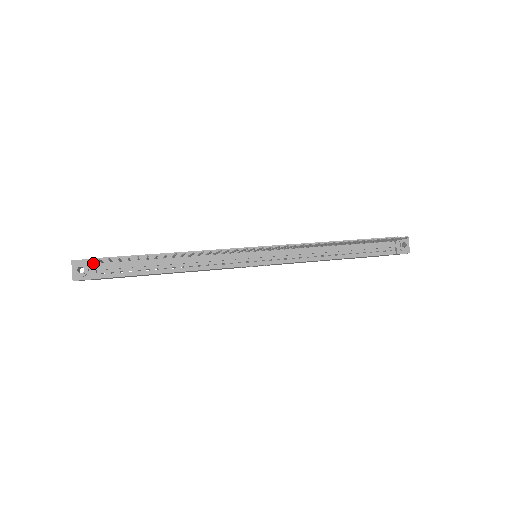
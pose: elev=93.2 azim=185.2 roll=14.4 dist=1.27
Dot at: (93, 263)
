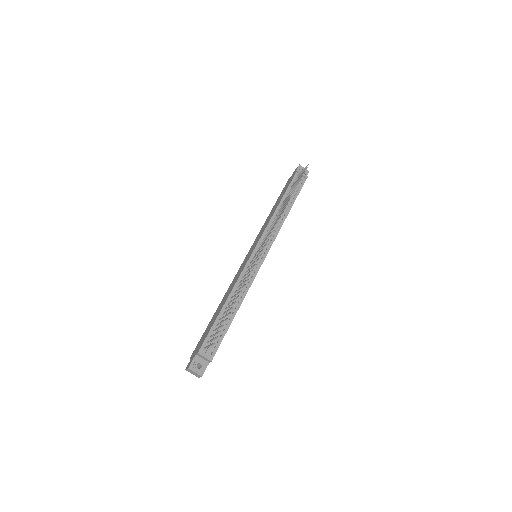
Dot at: (202, 354)
